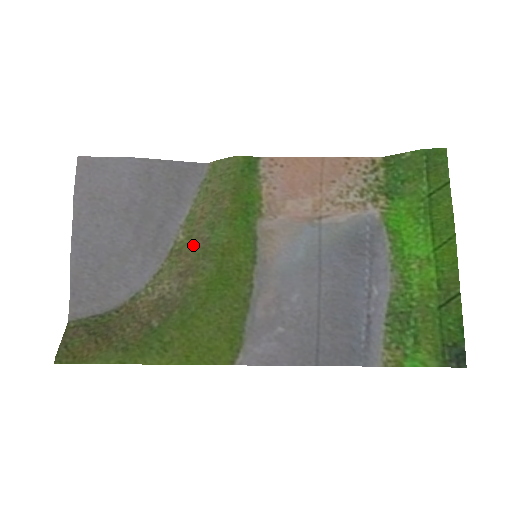
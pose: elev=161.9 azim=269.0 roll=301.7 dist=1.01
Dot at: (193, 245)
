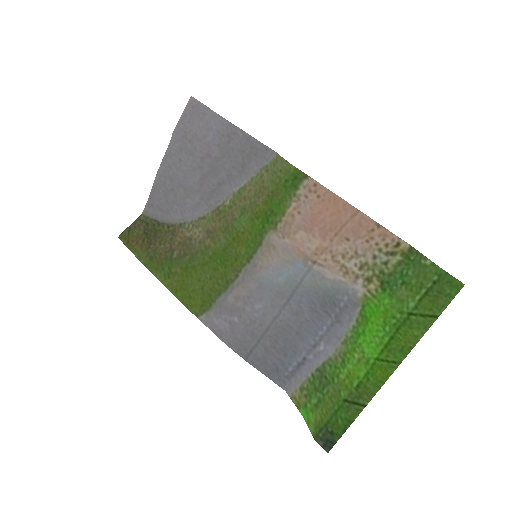
Dot at: (227, 216)
